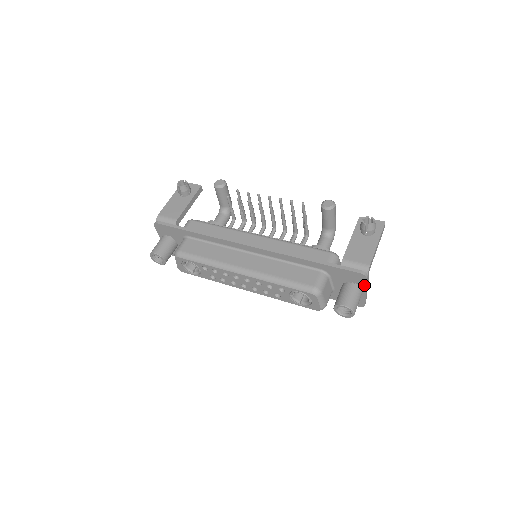
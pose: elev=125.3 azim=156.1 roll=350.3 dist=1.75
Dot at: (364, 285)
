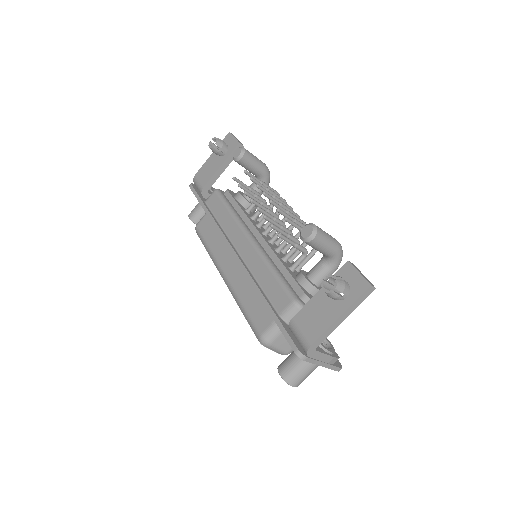
Dot at: (311, 361)
